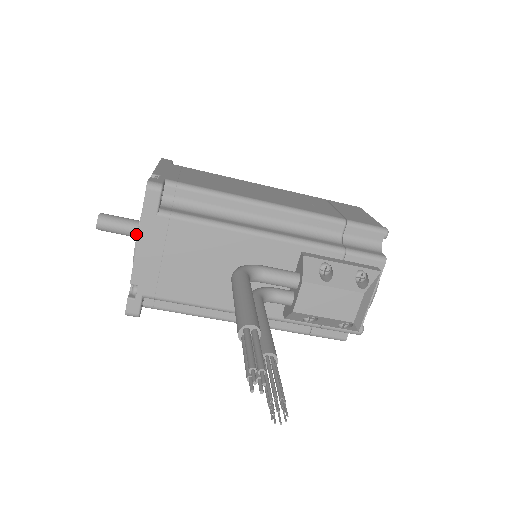
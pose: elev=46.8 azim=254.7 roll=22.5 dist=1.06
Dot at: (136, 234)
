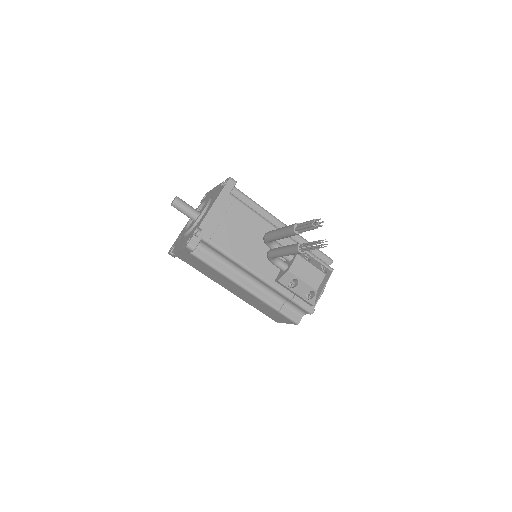
Dot at: (194, 215)
